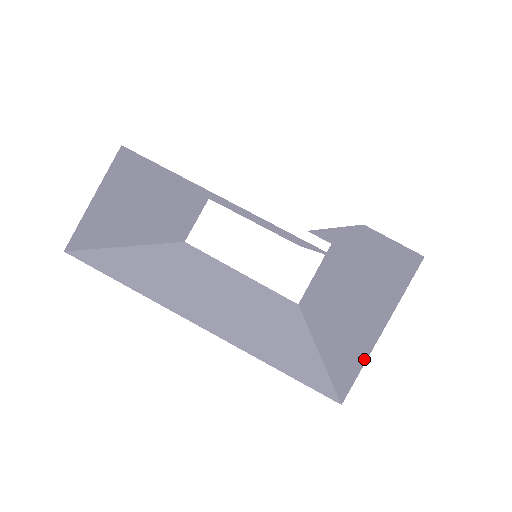
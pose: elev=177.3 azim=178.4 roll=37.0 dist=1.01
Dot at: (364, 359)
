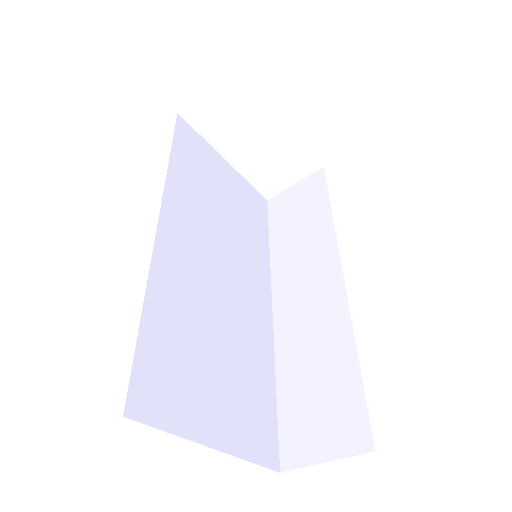
Dot at: (306, 462)
